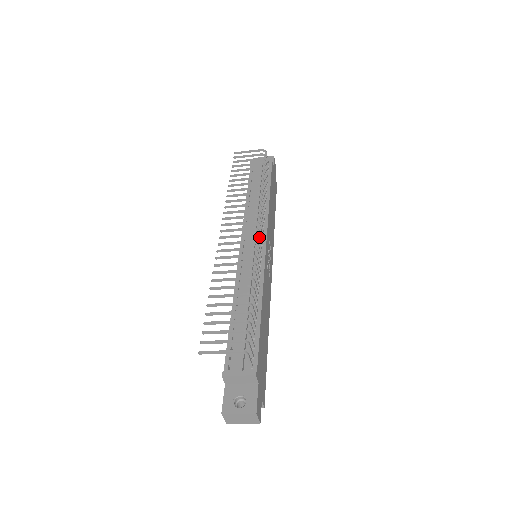
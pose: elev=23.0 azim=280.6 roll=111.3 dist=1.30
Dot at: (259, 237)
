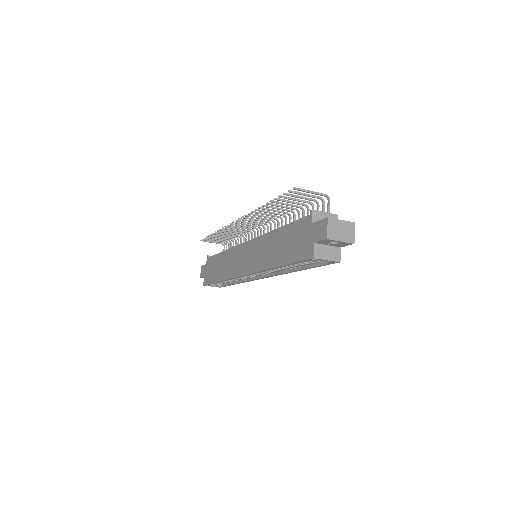
Dot at: occluded
